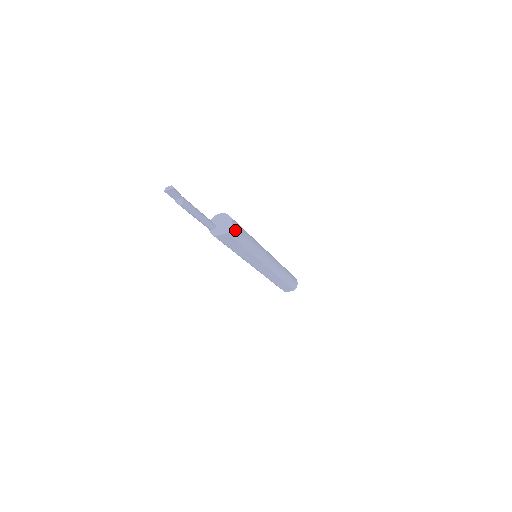
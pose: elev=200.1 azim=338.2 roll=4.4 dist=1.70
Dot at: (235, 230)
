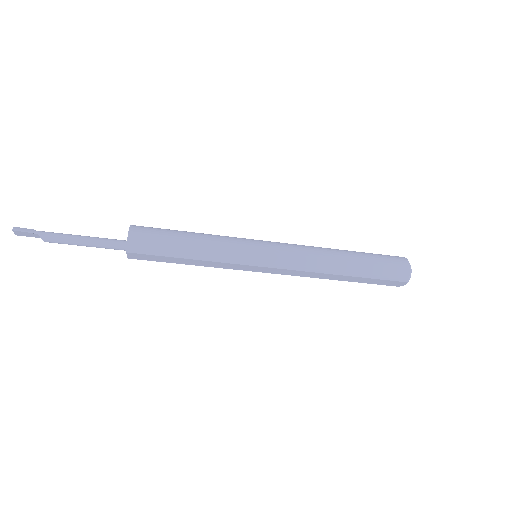
Dot at: (140, 244)
